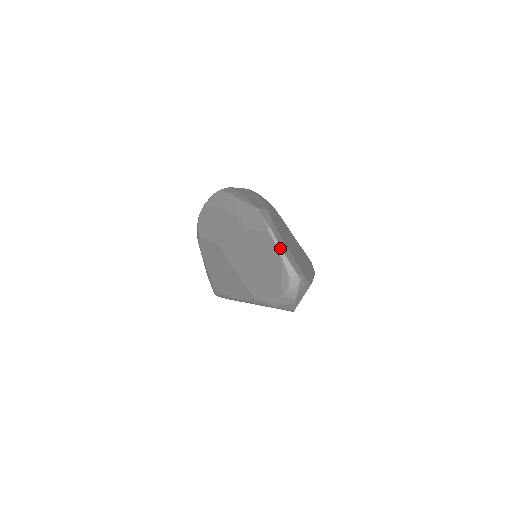
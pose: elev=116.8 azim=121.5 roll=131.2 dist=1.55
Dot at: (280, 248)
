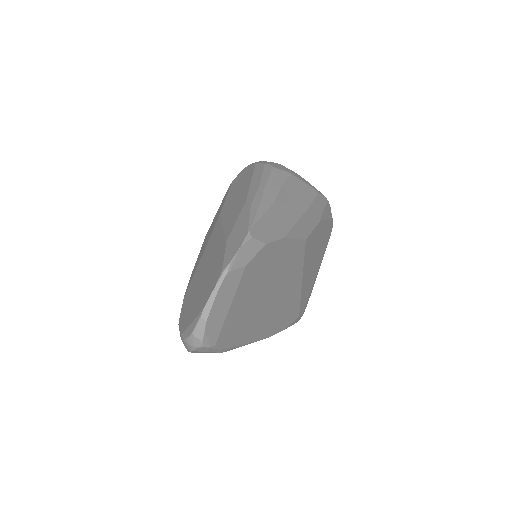
Dot at: (213, 299)
